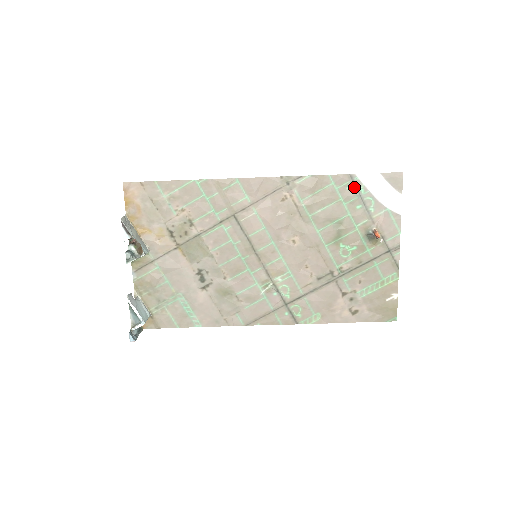
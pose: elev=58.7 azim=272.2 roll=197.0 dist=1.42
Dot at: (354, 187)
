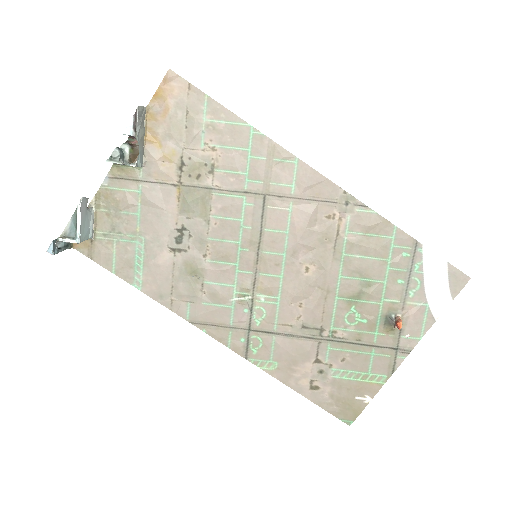
Dot at: (411, 257)
